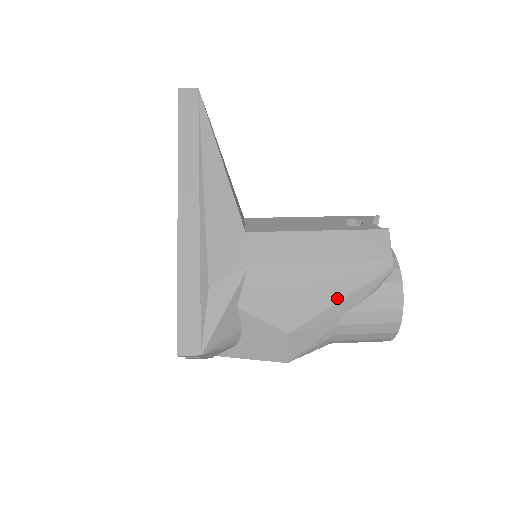
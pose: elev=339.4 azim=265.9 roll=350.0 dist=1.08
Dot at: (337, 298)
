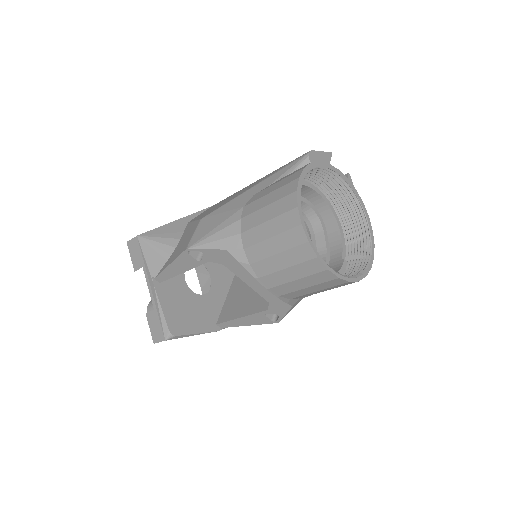
Dot at: (253, 186)
